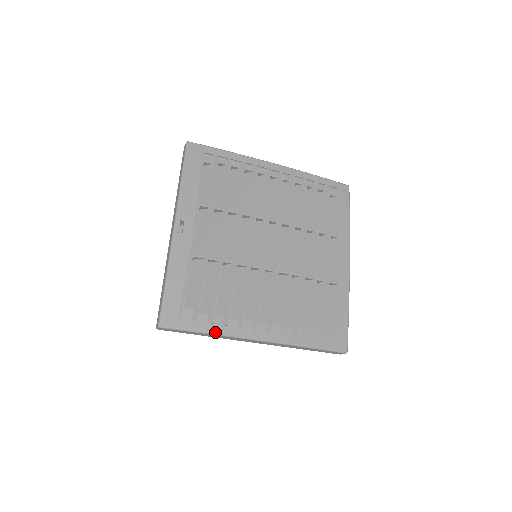
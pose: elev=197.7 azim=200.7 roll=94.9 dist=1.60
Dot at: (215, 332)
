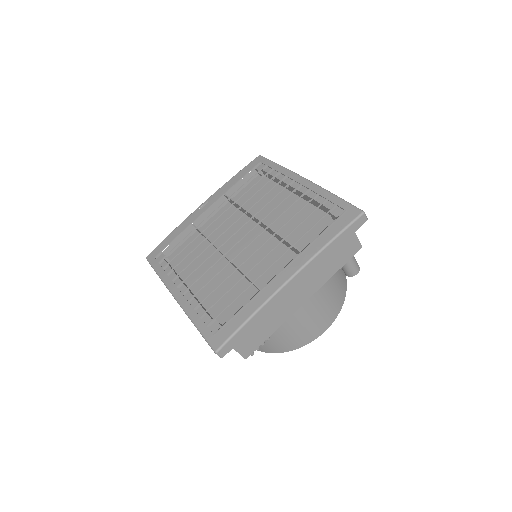
Dot at: (160, 275)
